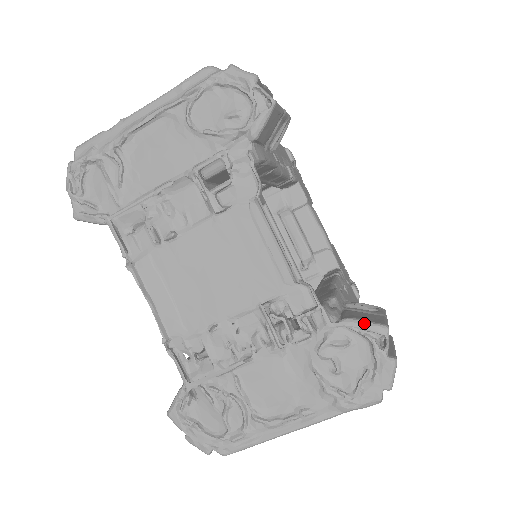
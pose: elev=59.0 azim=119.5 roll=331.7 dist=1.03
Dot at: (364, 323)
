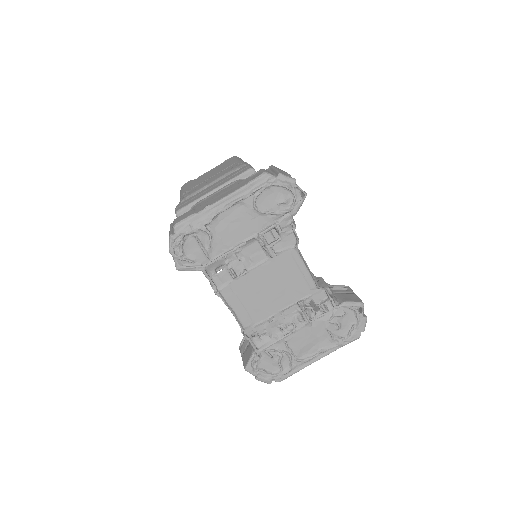
Dot at: (353, 303)
